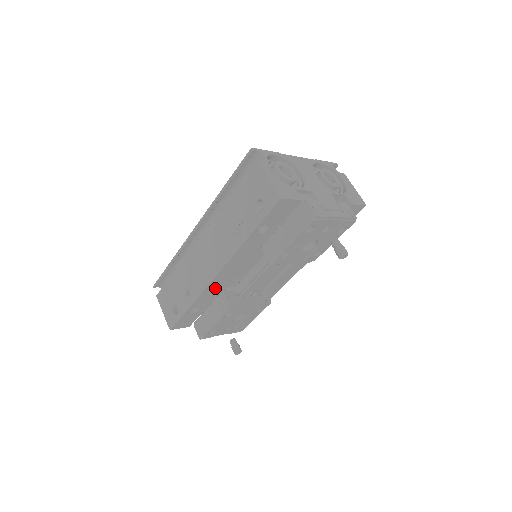
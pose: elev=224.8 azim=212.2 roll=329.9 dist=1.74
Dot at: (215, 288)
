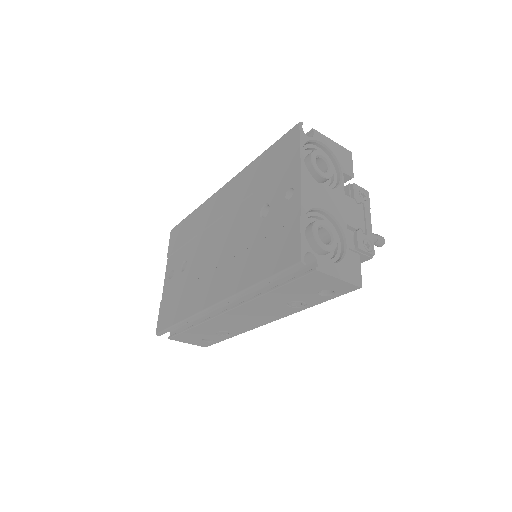
Dot at: occluded
